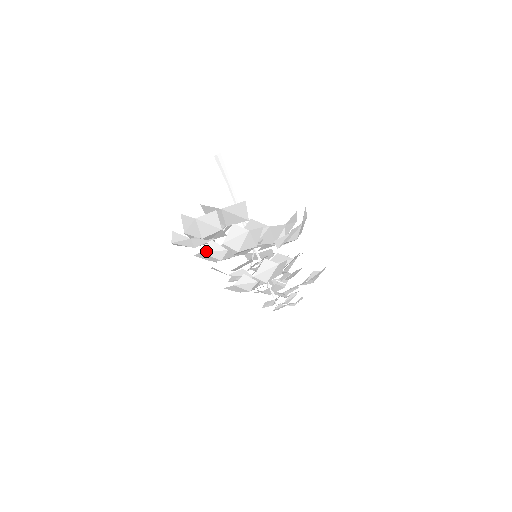
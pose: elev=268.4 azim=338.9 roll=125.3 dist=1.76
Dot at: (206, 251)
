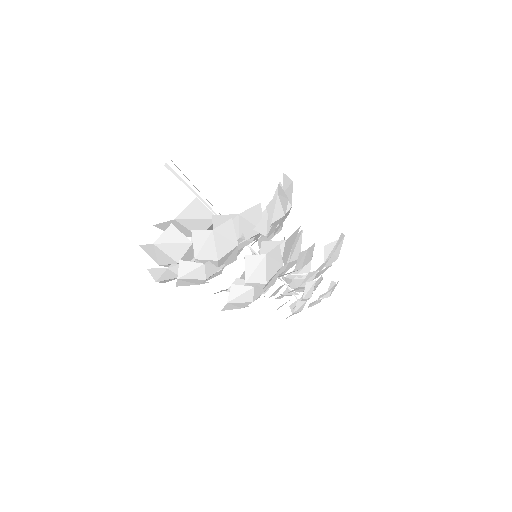
Dot at: (182, 276)
